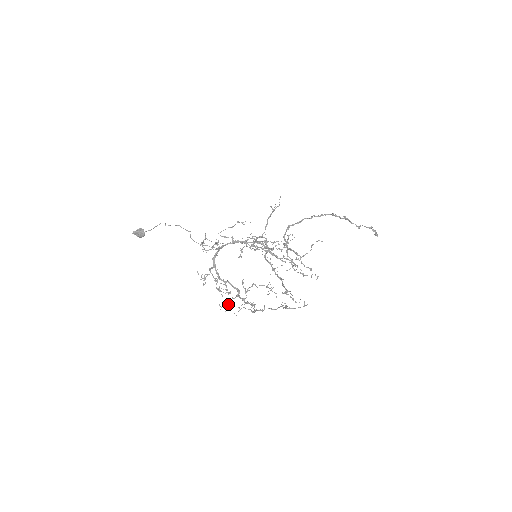
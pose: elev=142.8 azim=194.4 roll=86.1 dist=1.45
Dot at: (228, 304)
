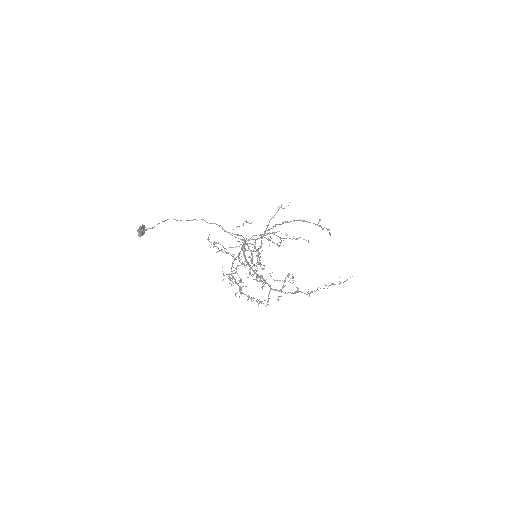
Dot at: occluded
